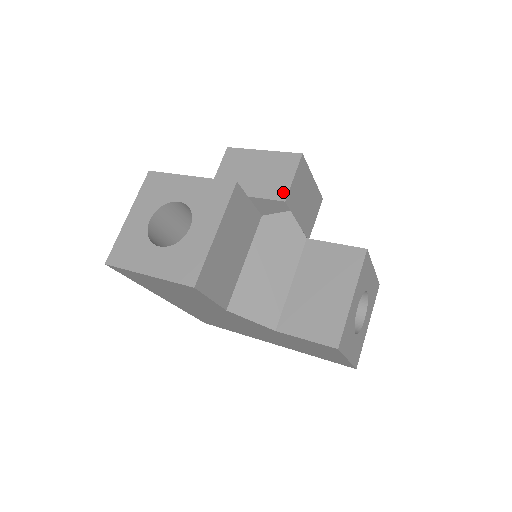
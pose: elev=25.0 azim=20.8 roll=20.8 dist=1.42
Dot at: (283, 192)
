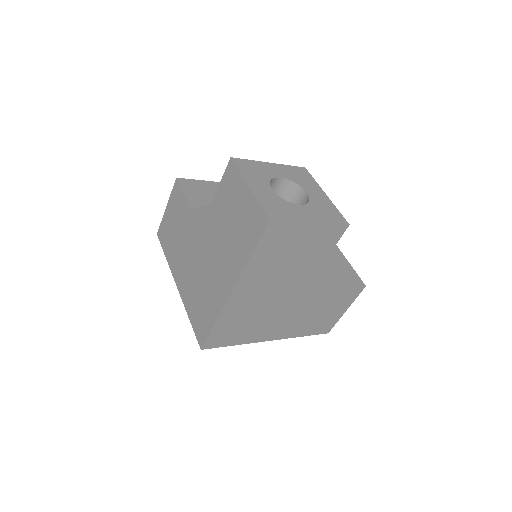
Dot at: occluded
